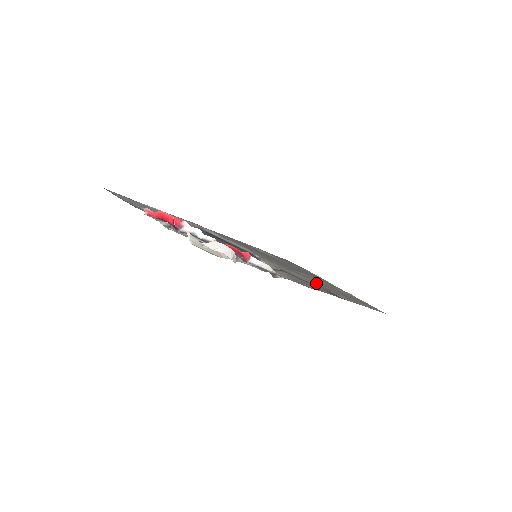
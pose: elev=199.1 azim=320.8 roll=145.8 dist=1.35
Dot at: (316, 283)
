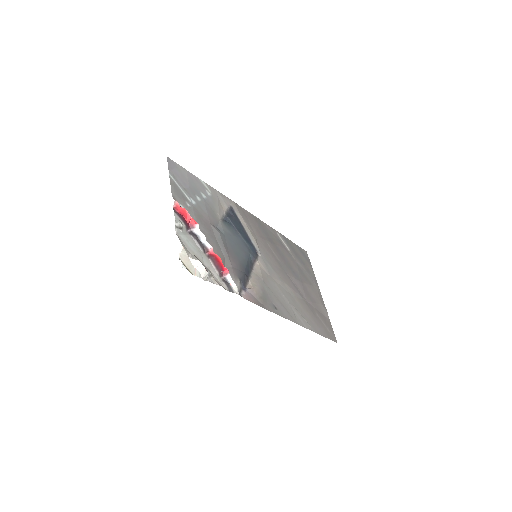
Dot at: (293, 296)
